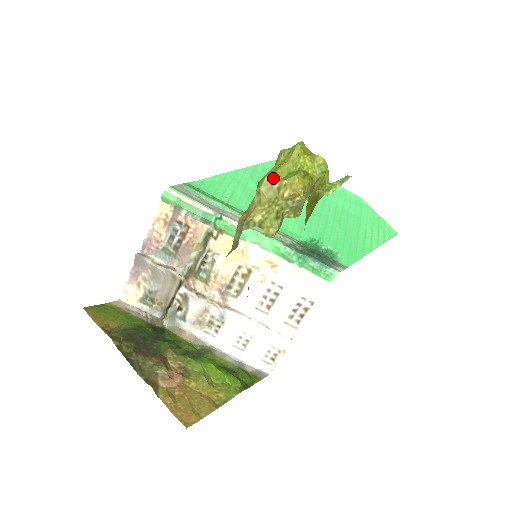
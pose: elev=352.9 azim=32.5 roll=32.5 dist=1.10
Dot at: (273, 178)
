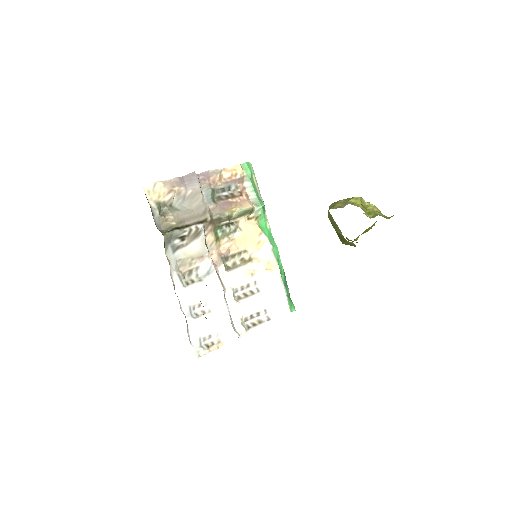
Dot at: (364, 200)
